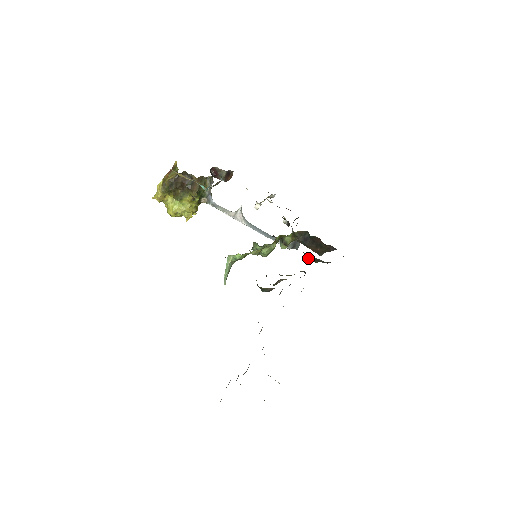
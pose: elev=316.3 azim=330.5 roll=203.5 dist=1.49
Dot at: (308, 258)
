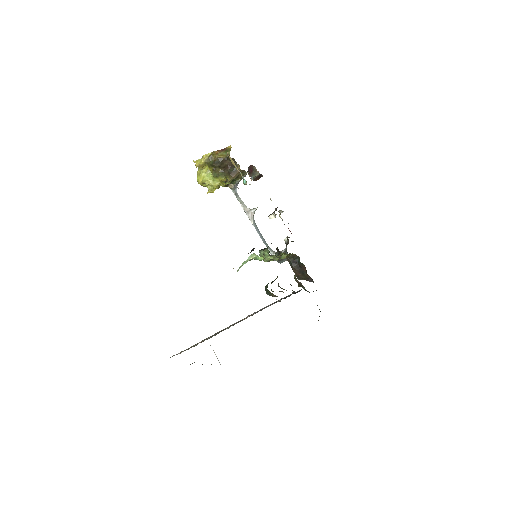
Dot at: (296, 280)
